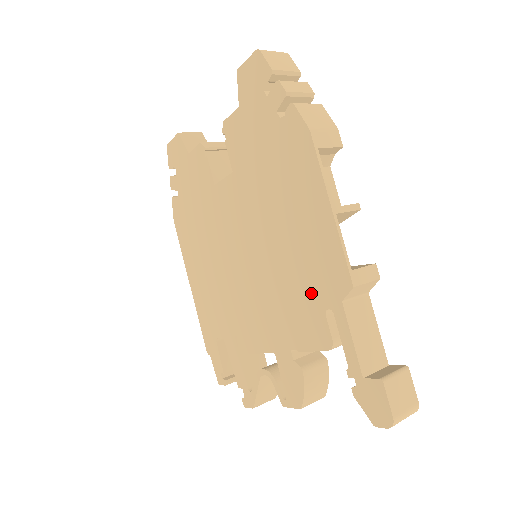
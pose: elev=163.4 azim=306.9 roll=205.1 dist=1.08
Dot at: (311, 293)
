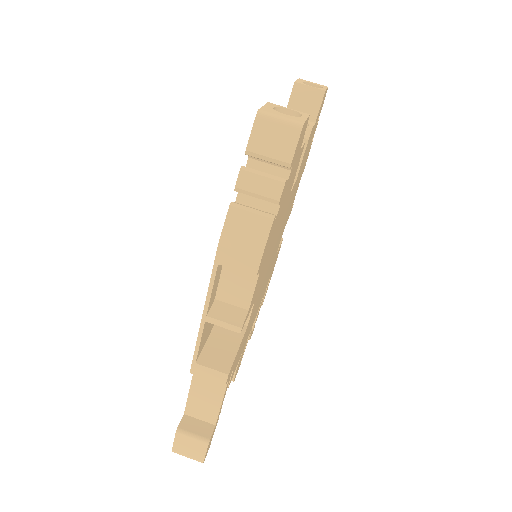
Dot at: occluded
